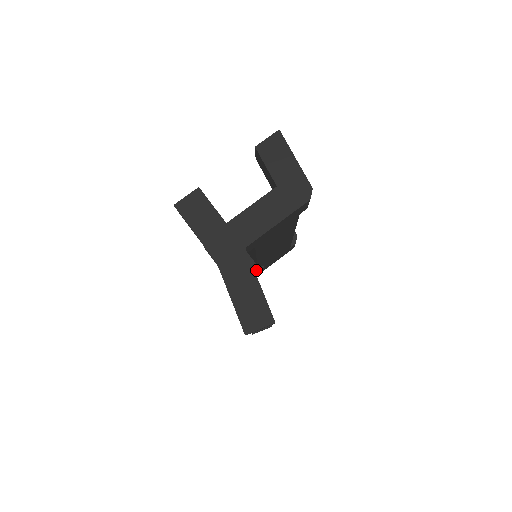
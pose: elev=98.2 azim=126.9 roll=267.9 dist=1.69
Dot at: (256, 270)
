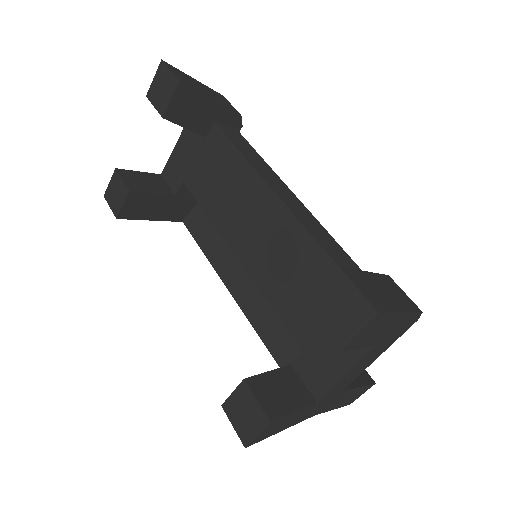
Dot at: occluded
